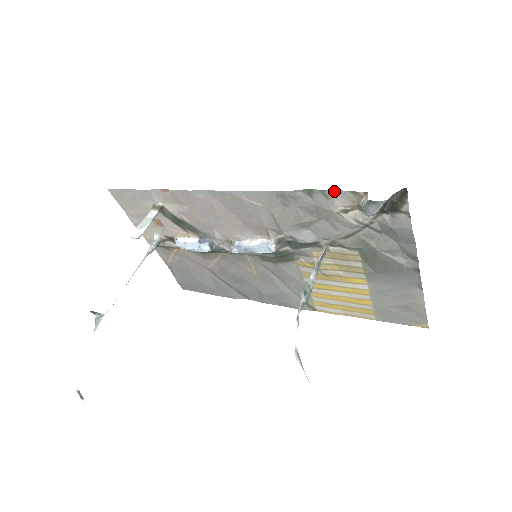
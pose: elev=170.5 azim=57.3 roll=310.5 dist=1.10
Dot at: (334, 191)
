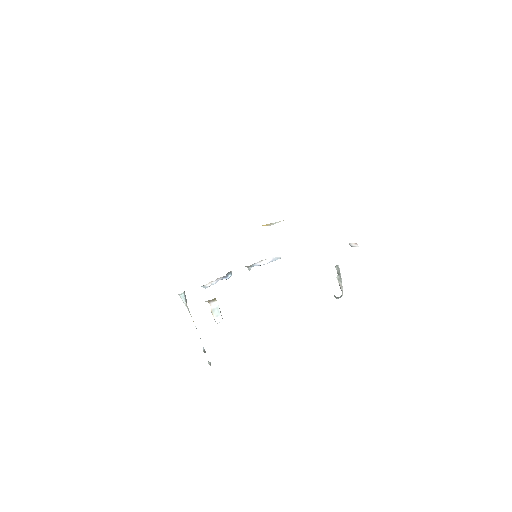
Dot at: occluded
